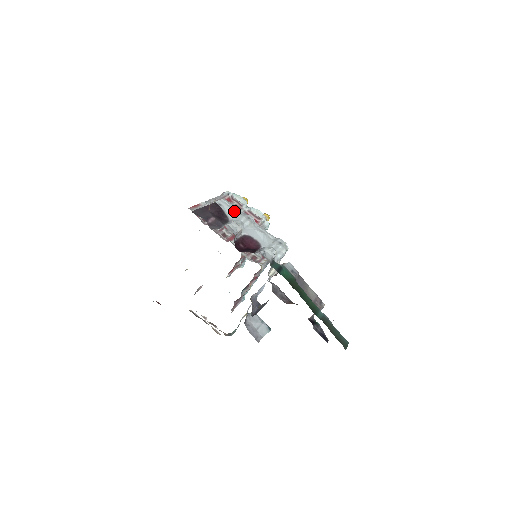
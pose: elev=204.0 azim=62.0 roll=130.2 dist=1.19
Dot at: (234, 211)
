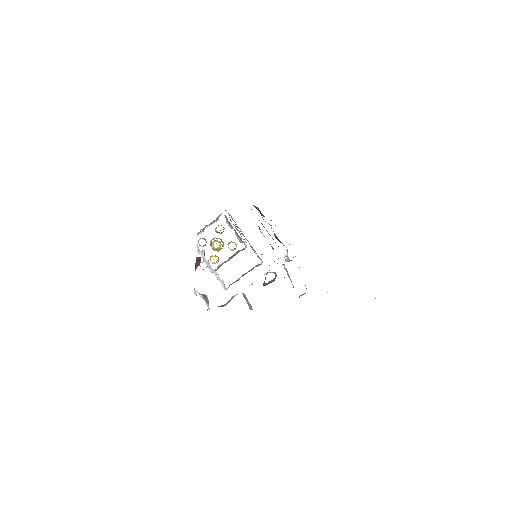
Dot at: (263, 219)
